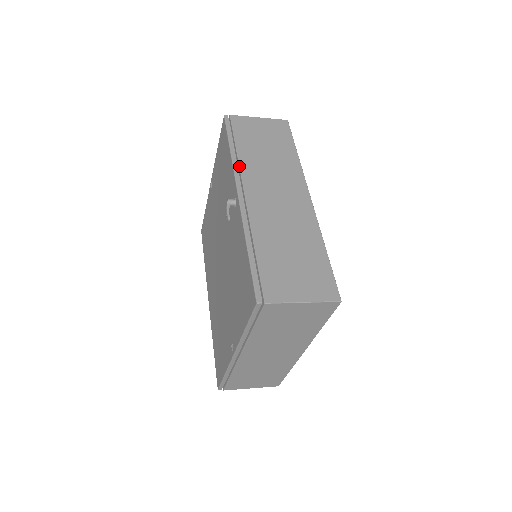
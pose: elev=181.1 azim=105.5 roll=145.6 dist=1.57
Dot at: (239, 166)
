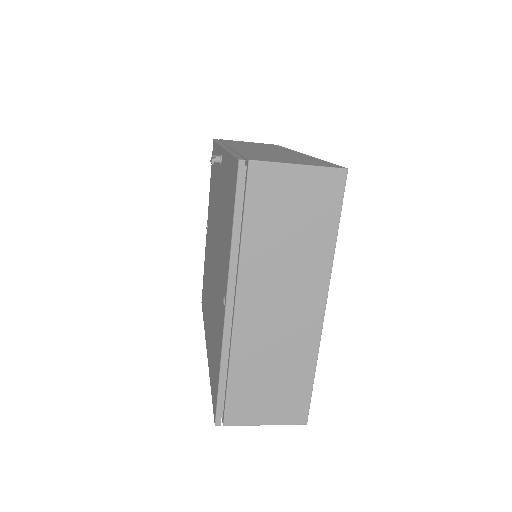
Dot at: (225, 143)
